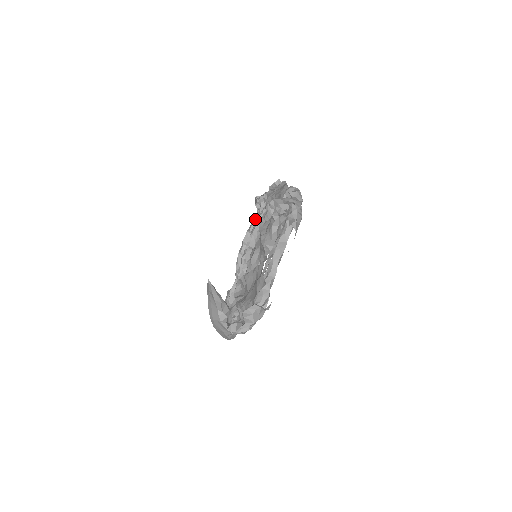
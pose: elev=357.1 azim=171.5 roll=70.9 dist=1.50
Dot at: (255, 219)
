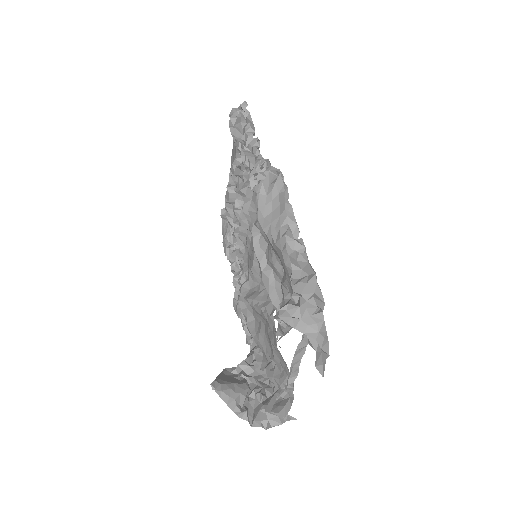
Dot at: (237, 156)
